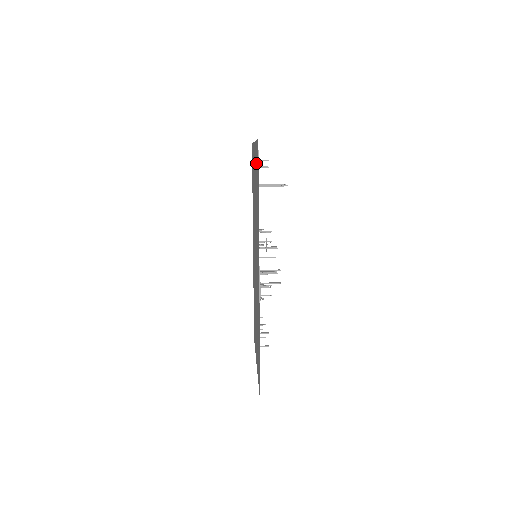
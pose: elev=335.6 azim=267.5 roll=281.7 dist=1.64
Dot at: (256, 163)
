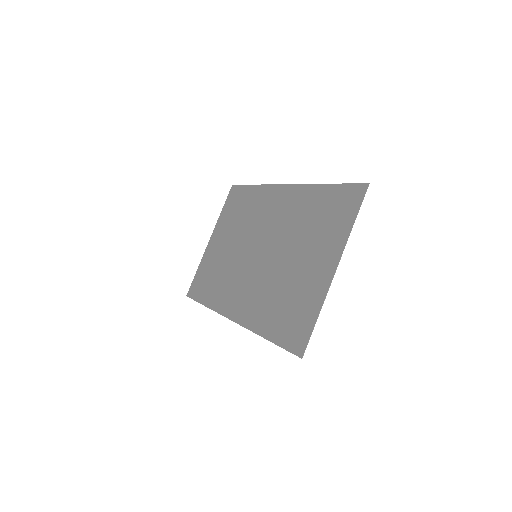
Dot at: (228, 212)
